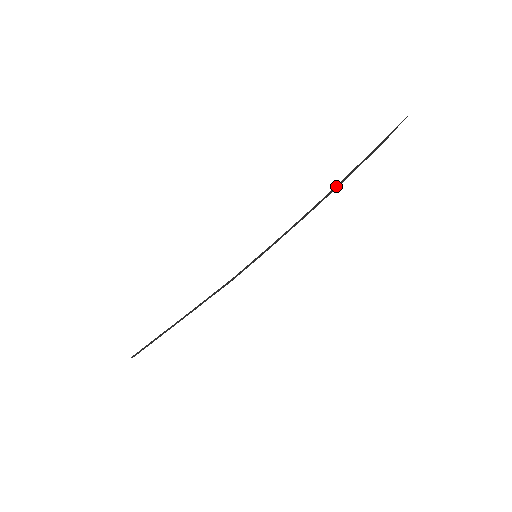
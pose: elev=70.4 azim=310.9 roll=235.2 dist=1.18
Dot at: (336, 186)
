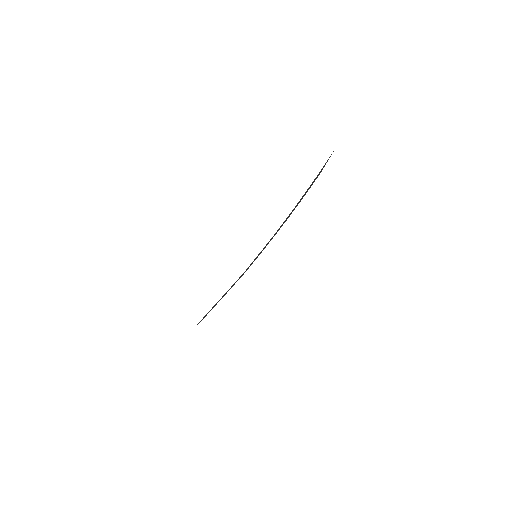
Dot at: (296, 206)
